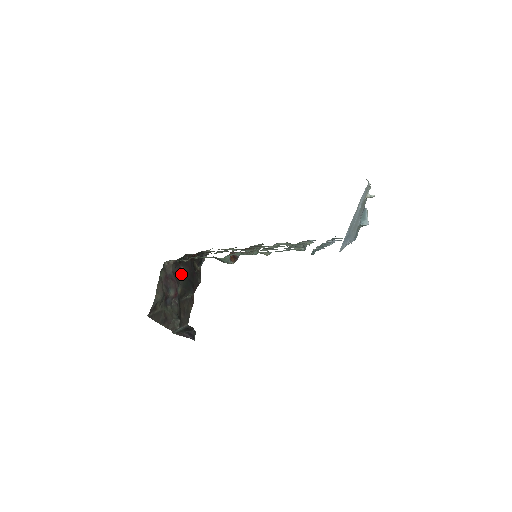
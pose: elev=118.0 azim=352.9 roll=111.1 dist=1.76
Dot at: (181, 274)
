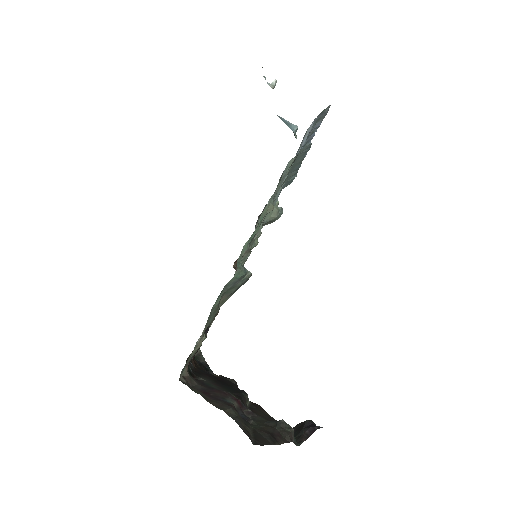
Dot at: (210, 385)
